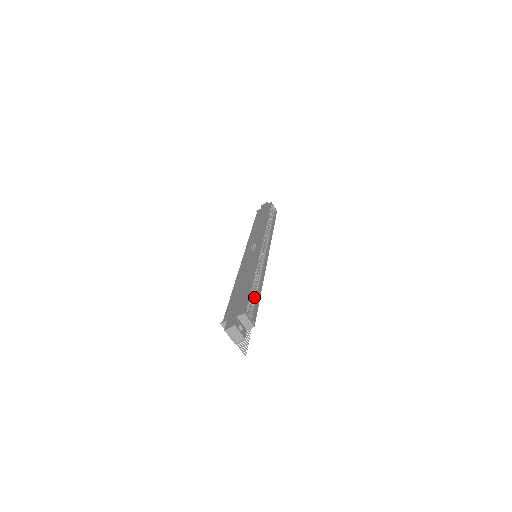
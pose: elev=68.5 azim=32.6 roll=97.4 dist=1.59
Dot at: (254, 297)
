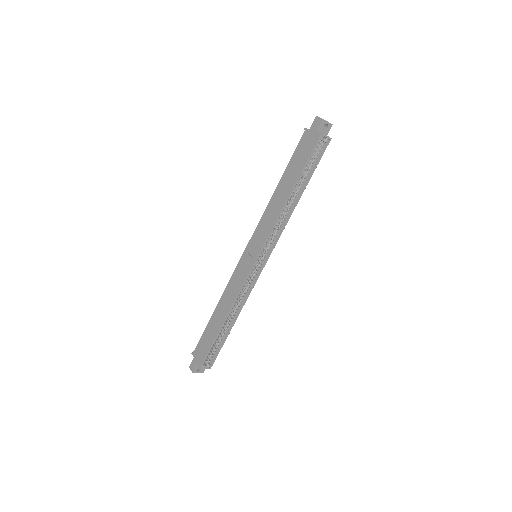
Dot at: (221, 338)
